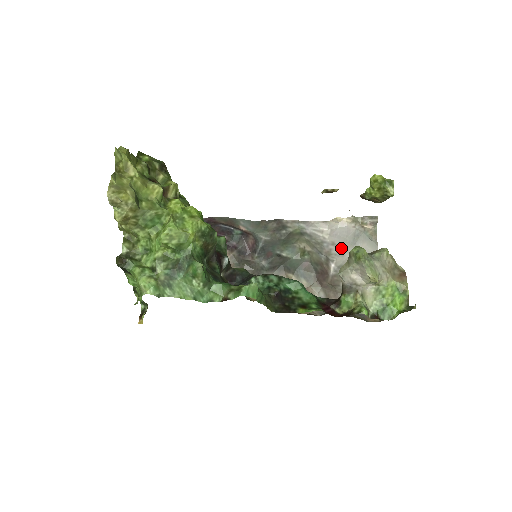
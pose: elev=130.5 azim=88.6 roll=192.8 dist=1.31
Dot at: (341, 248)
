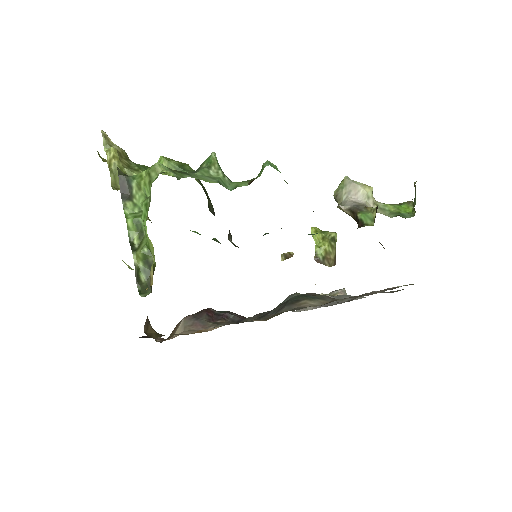
Dot at: (332, 304)
